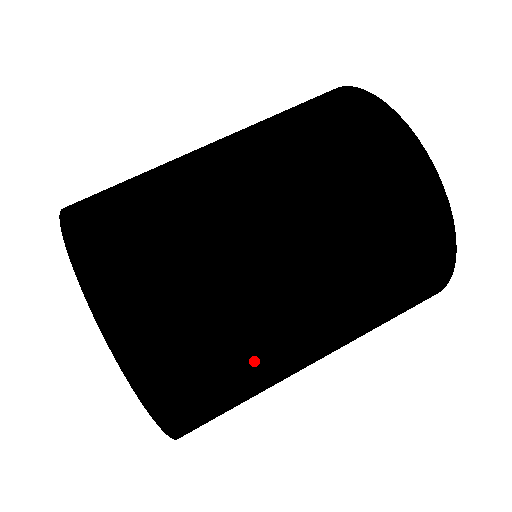
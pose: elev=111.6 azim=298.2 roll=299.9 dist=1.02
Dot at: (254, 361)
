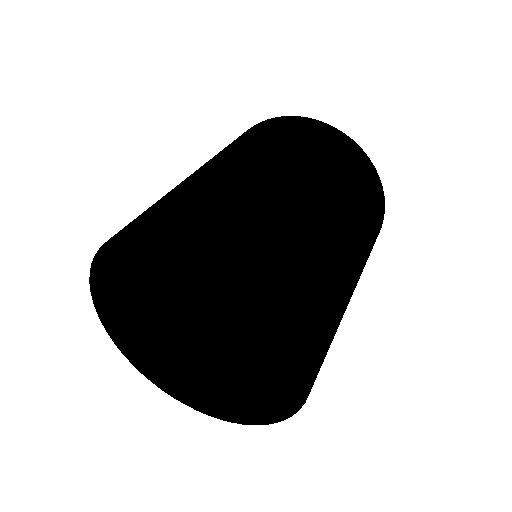
Dot at: (253, 194)
